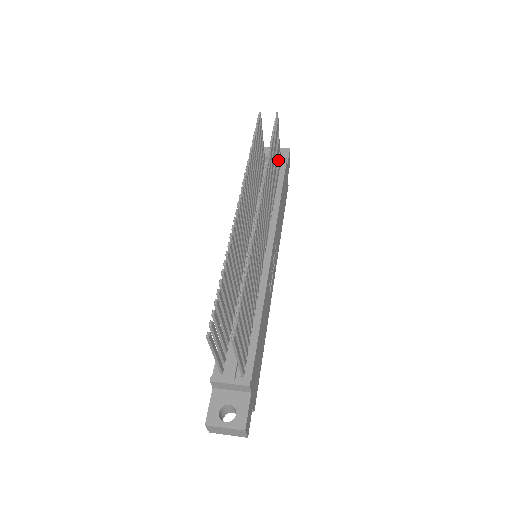
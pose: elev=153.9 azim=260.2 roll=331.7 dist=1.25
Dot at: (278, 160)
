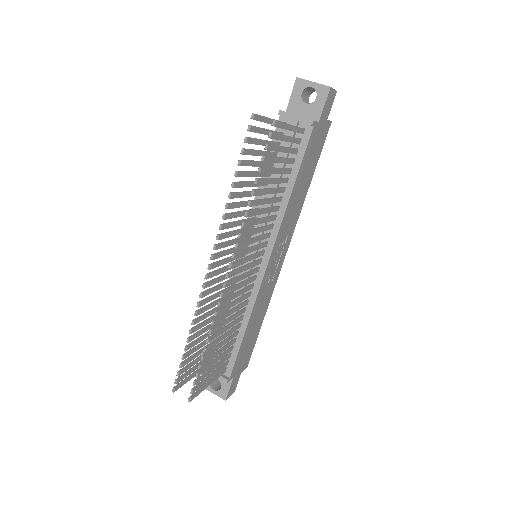
Dot at: (293, 142)
